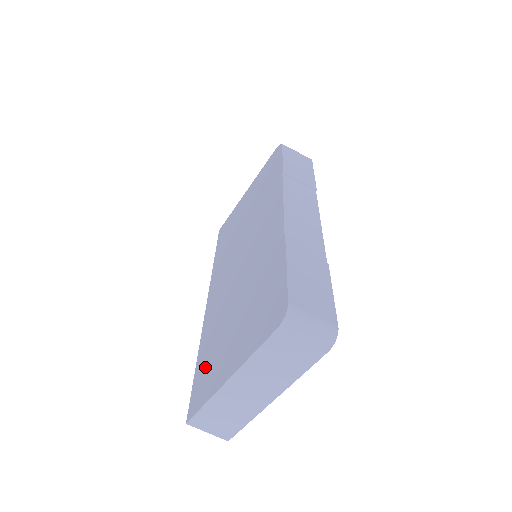
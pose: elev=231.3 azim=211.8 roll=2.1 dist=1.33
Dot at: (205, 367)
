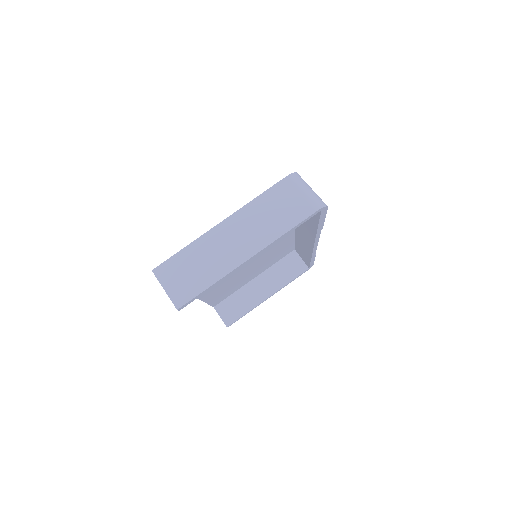
Dot at: occluded
